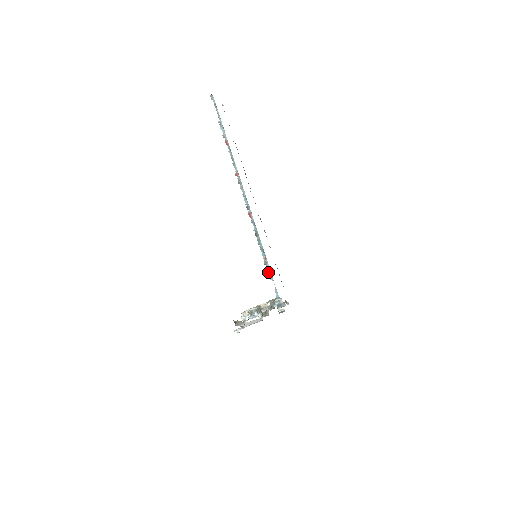
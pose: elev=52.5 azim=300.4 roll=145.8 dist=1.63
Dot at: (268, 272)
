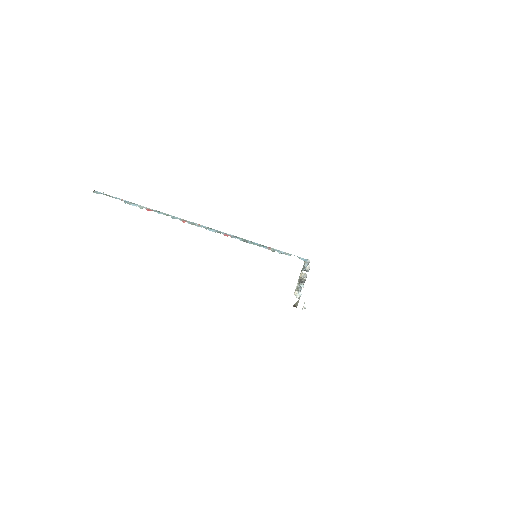
Dot at: occluded
